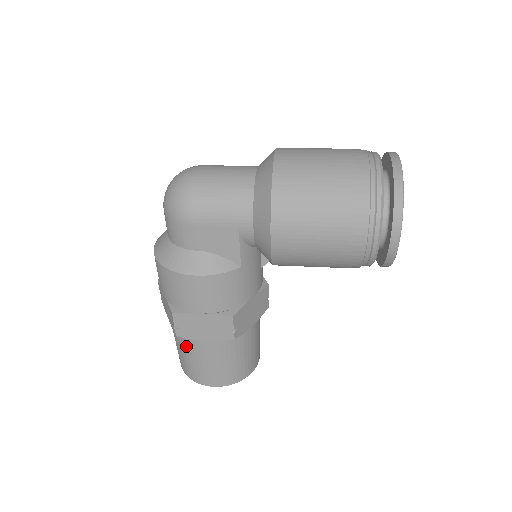
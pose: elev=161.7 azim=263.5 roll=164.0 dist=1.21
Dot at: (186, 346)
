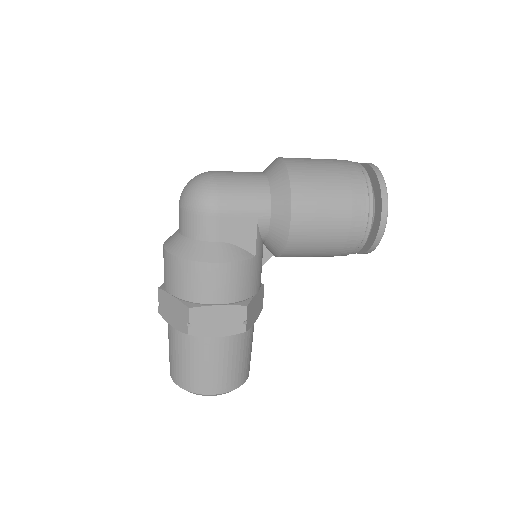
Dot at: (193, 349)
